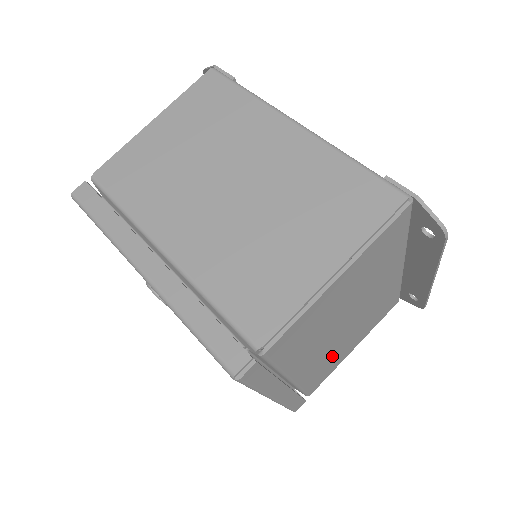
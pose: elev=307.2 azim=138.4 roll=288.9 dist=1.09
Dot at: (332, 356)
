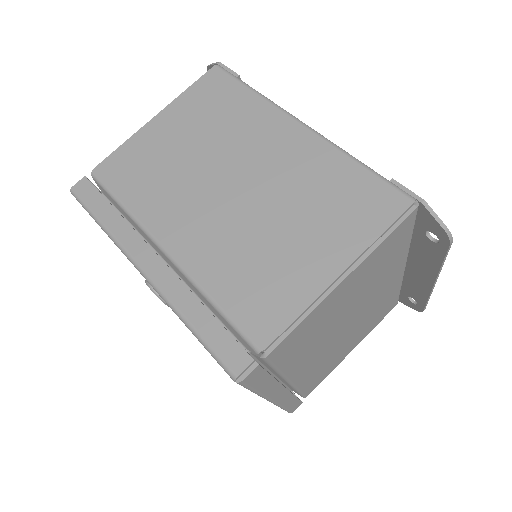
Dot at: (330, 358)
